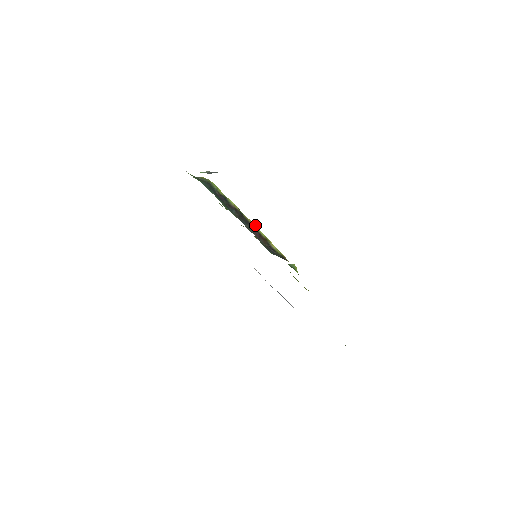
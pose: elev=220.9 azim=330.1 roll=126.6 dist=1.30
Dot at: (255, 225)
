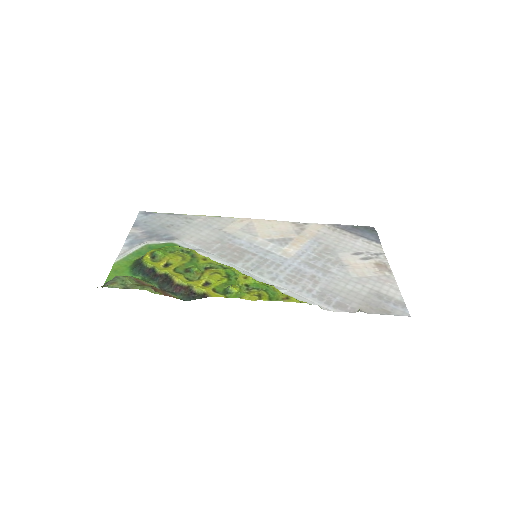
Dot at: (178, 279)
